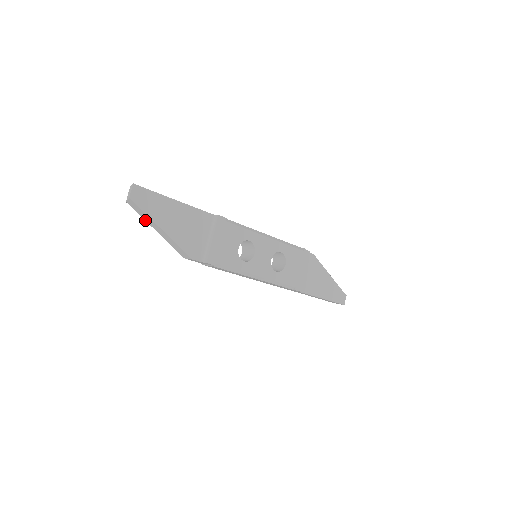
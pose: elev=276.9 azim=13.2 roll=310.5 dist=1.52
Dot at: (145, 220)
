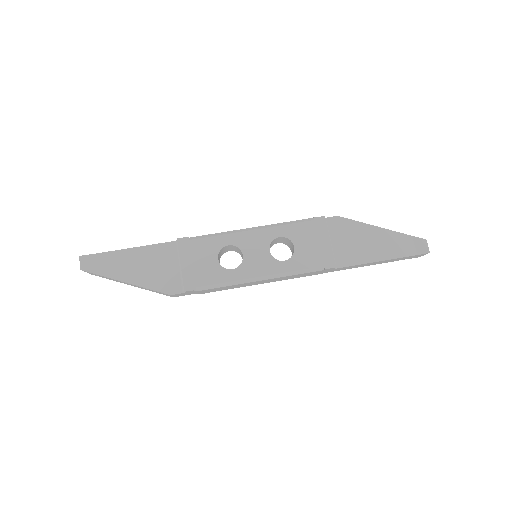
Dot at: (116, 281)
